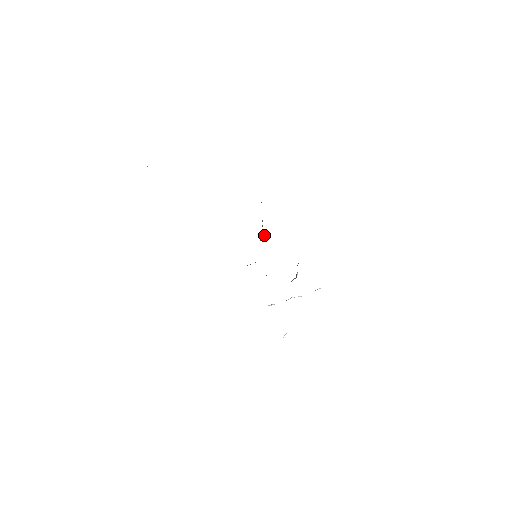
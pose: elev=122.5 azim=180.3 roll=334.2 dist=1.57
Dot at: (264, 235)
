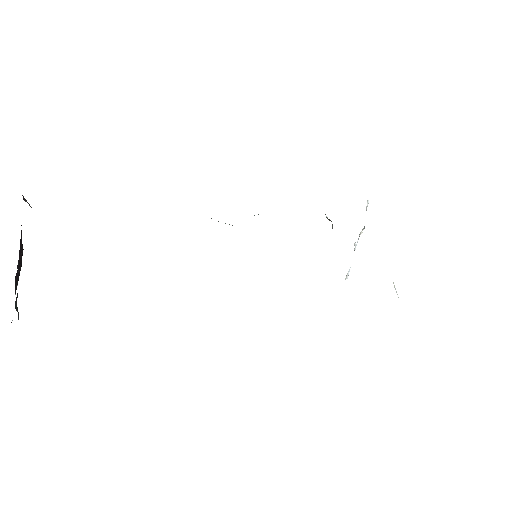
Dot at: occluded
